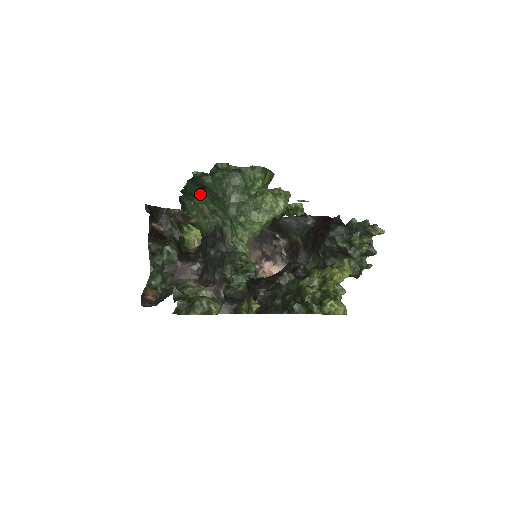
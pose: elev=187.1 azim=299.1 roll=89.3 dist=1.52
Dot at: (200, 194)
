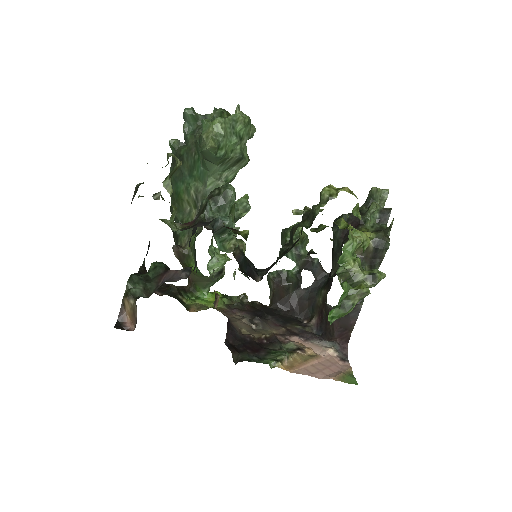
Dot at: (182, 180)
